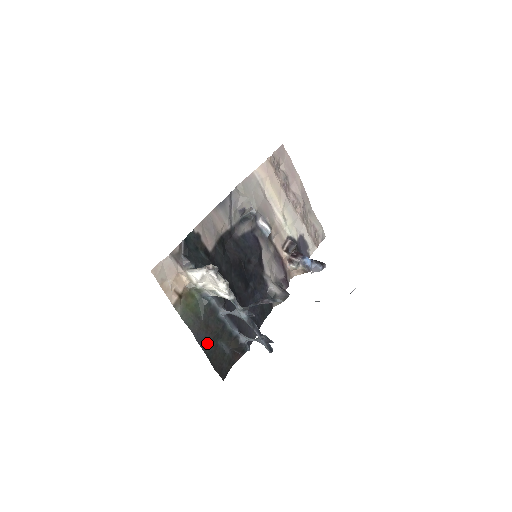
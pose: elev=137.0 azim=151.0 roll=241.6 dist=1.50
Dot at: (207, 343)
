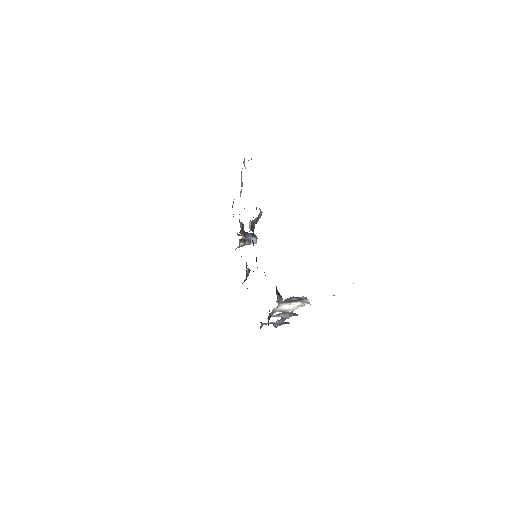
Dot at: occluded
